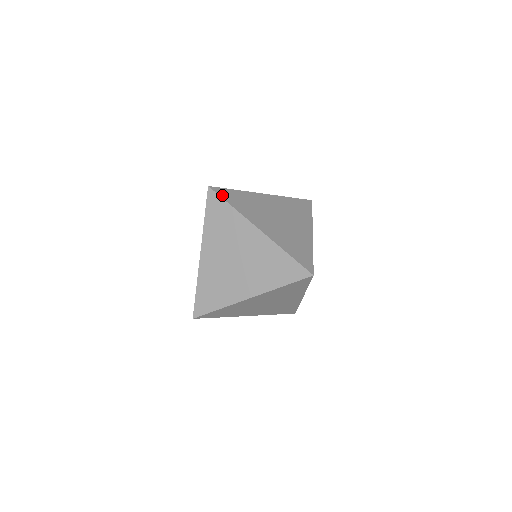
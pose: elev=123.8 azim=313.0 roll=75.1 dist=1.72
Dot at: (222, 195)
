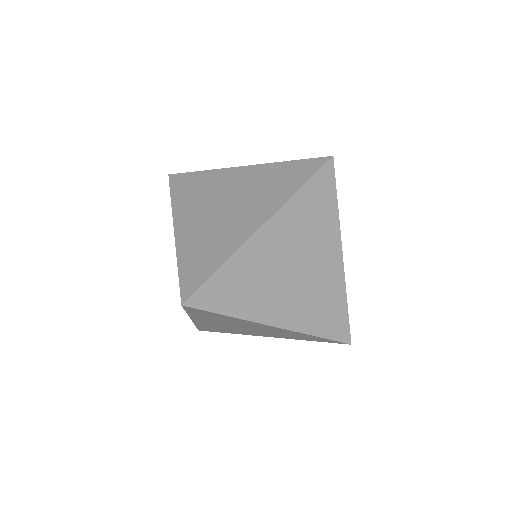
Dot at: occluded
